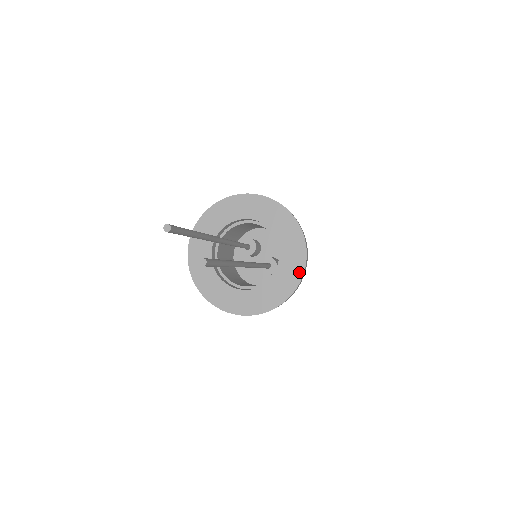
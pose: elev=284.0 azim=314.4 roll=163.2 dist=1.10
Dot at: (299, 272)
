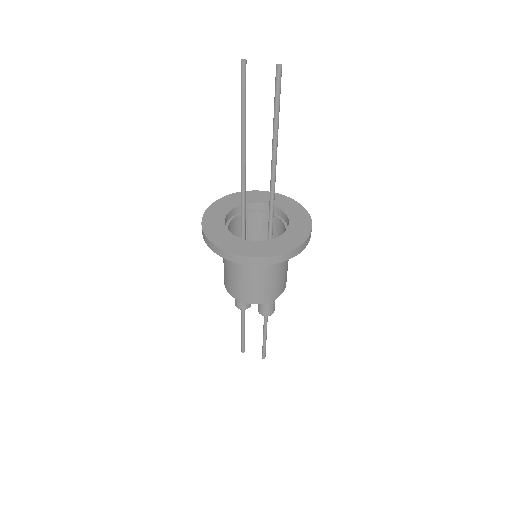
Dot at: (307, 219)
